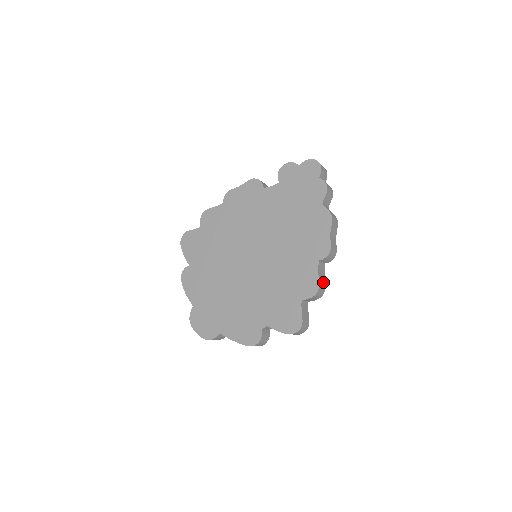
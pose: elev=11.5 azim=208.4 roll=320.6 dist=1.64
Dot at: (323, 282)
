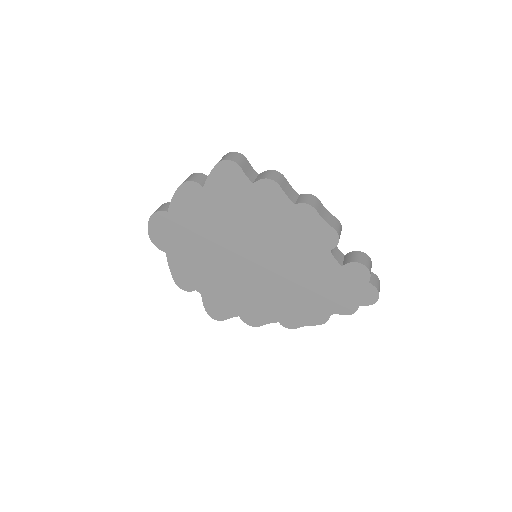
Dot at: occluded
